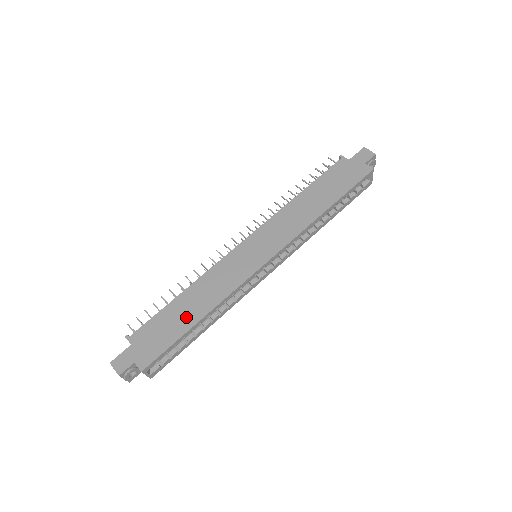
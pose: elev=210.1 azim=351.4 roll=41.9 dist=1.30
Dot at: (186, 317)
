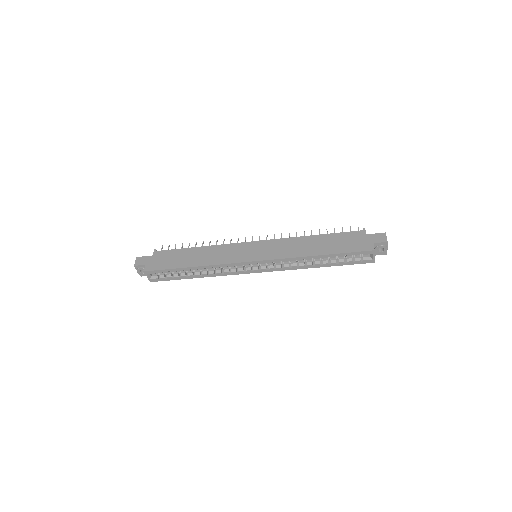
Dot at: (187, 260)
